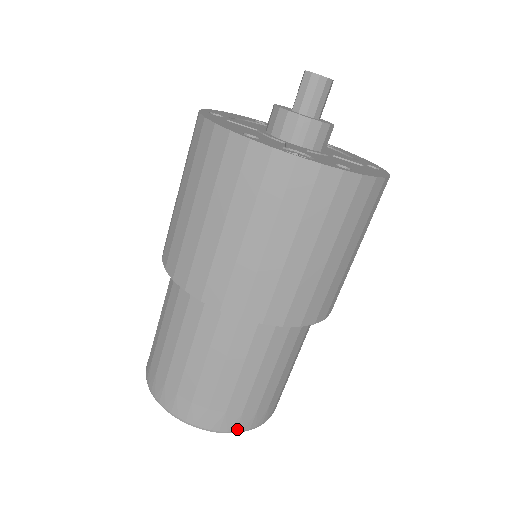
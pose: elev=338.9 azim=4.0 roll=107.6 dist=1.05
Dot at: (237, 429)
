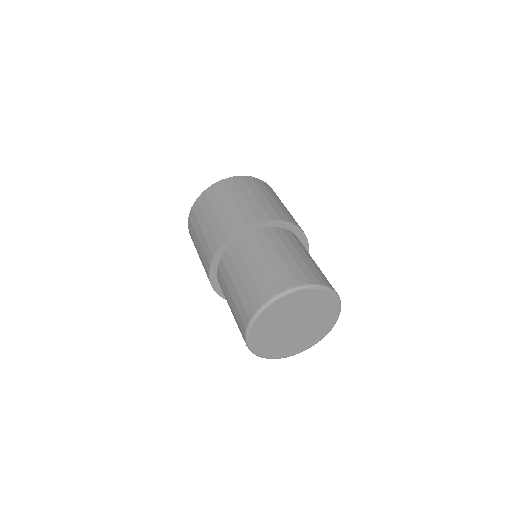
Dot at: (276, 293)
